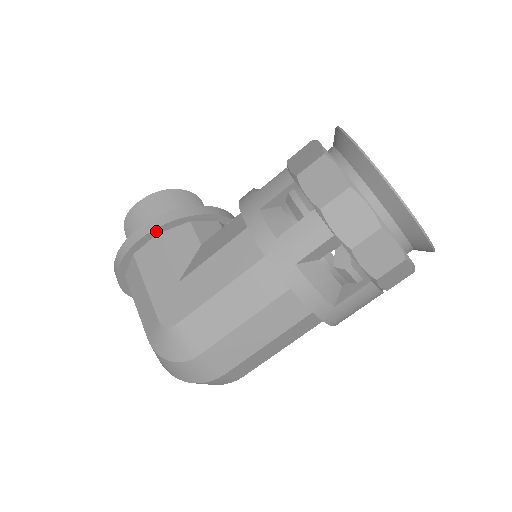
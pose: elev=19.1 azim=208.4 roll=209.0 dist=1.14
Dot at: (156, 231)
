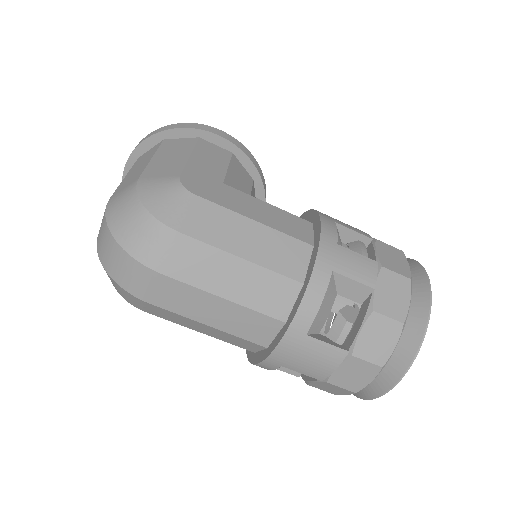
Dot at: (236, 150)
